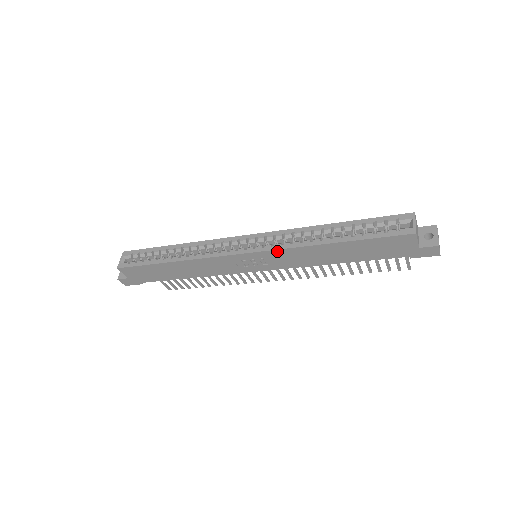
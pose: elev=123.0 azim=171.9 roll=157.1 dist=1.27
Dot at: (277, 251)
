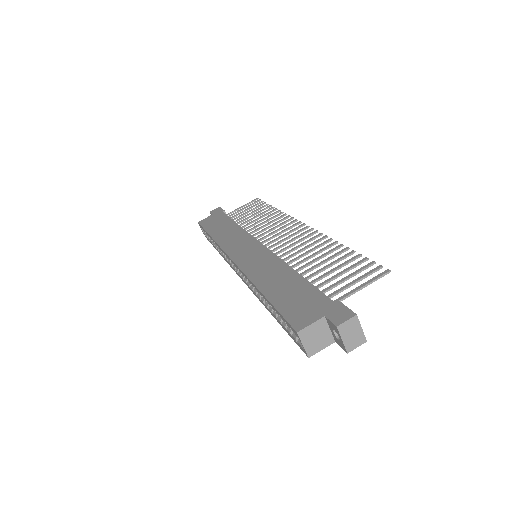
Dot at: occluded
